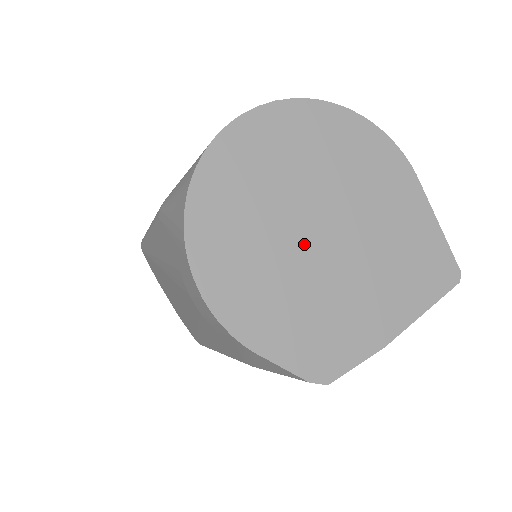
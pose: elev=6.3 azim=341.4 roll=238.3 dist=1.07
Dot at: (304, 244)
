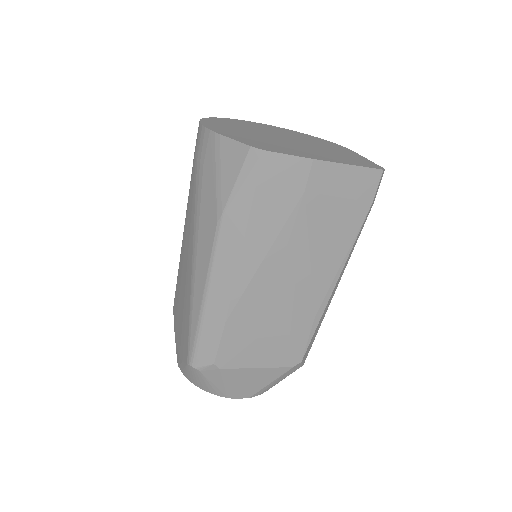
Dot at: (269, 136)
